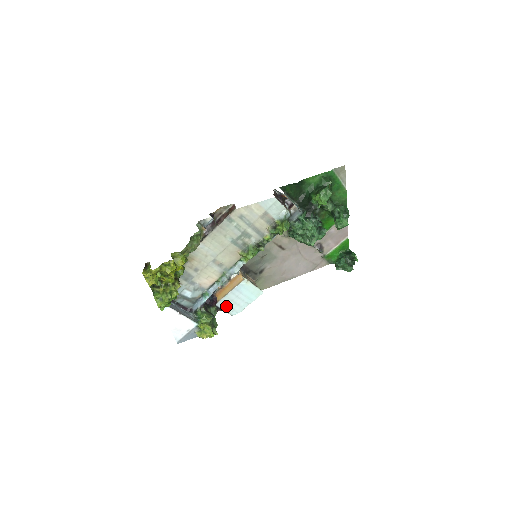
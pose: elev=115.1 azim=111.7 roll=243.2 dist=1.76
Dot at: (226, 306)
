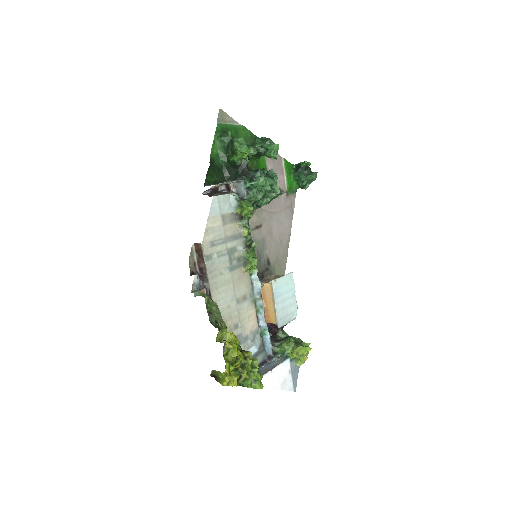
Dot at: (285, 318)
